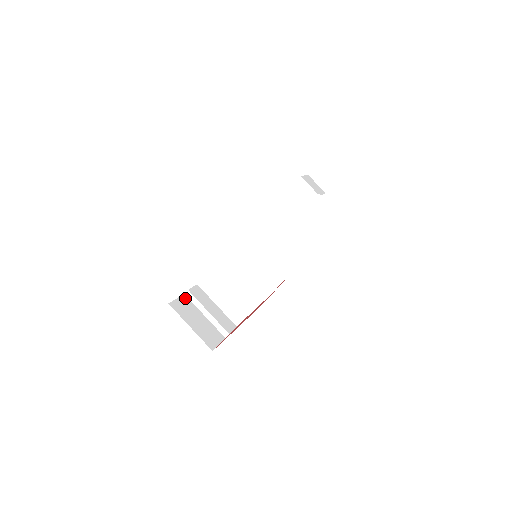
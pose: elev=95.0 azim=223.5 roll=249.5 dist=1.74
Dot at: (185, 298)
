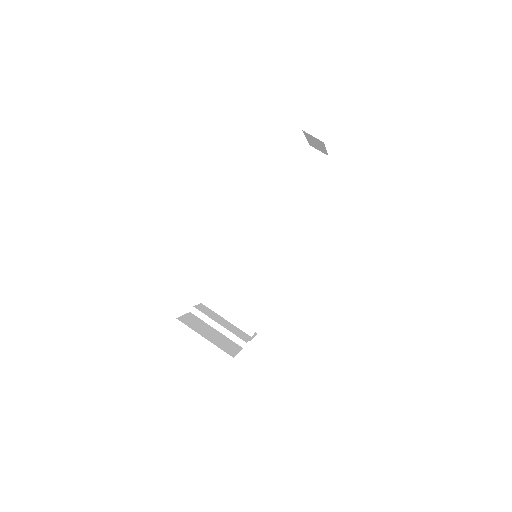
Dot at: (192, 315)
